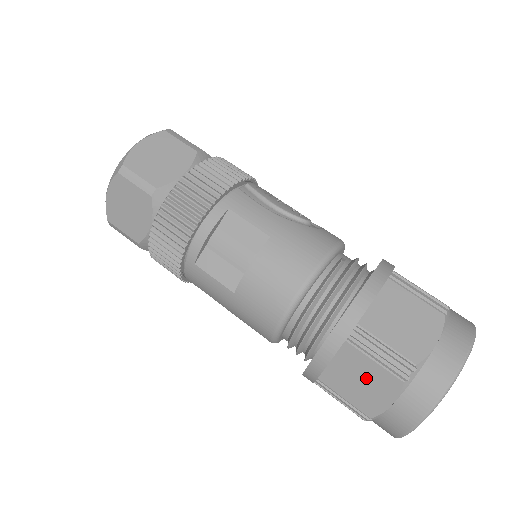
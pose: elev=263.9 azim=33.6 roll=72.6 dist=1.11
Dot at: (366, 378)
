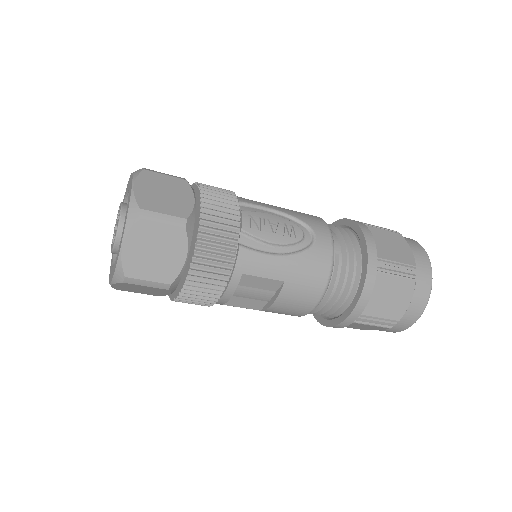
Dot at: (365, 327)
